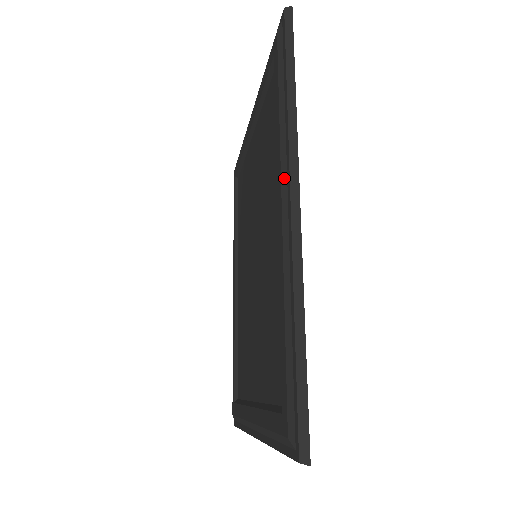
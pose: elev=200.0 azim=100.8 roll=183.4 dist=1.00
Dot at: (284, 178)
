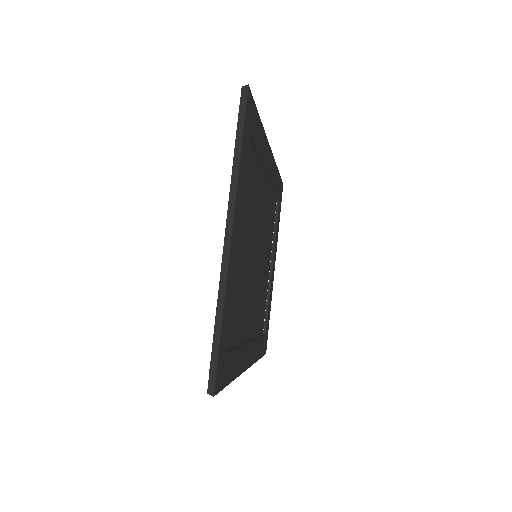
Dot at: occluded
